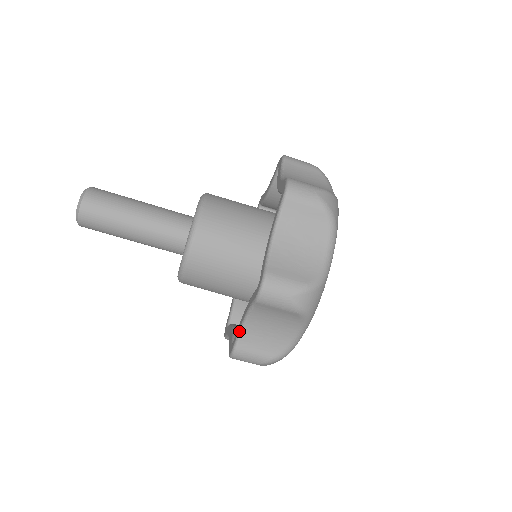
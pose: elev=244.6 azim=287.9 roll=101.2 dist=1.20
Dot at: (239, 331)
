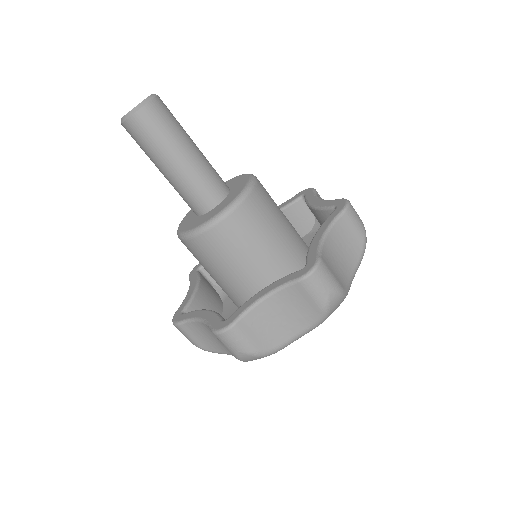
Dot at: (190, 319)
